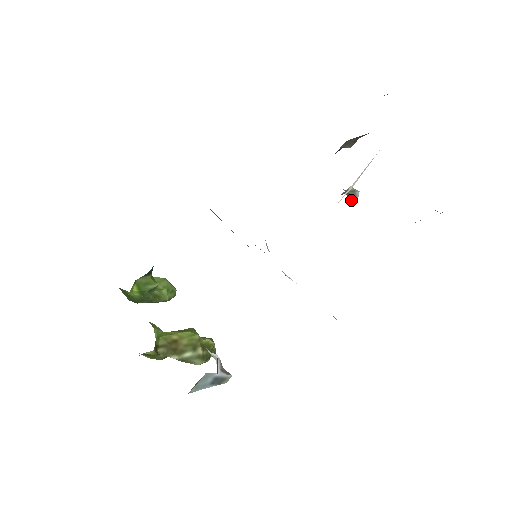
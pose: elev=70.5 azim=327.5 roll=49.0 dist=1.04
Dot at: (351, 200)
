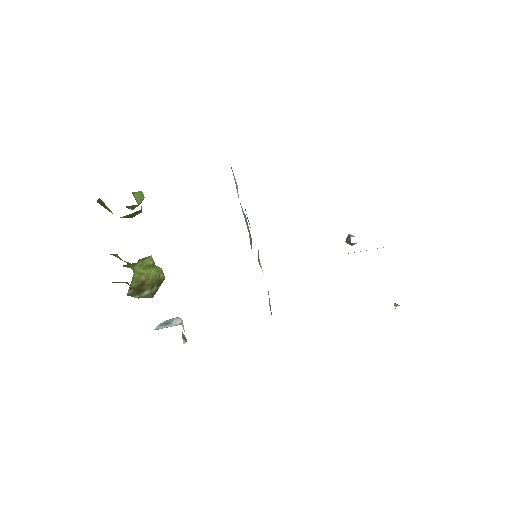
Dot at: (346, 242)
